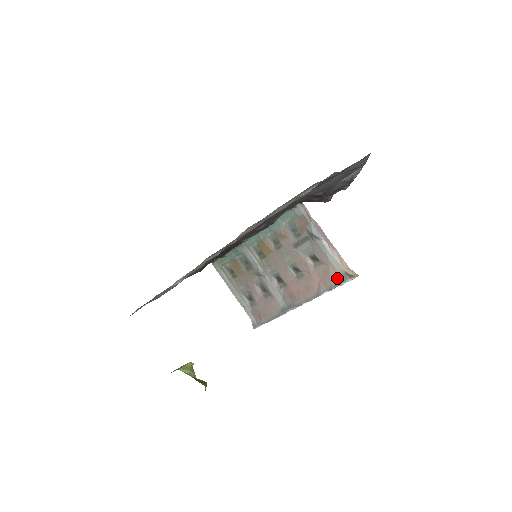
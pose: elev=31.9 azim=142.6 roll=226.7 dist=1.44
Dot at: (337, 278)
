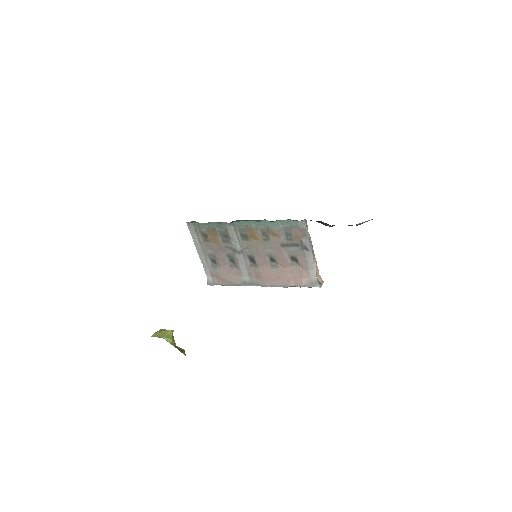
Dot at: (308, 281)
